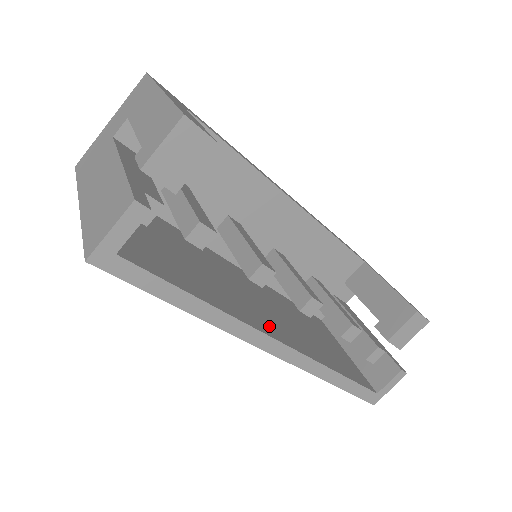
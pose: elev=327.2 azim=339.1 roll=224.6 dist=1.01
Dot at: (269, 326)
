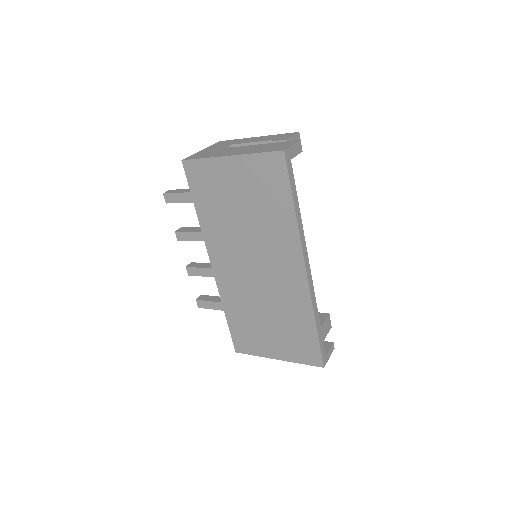
Dot at: occluded
